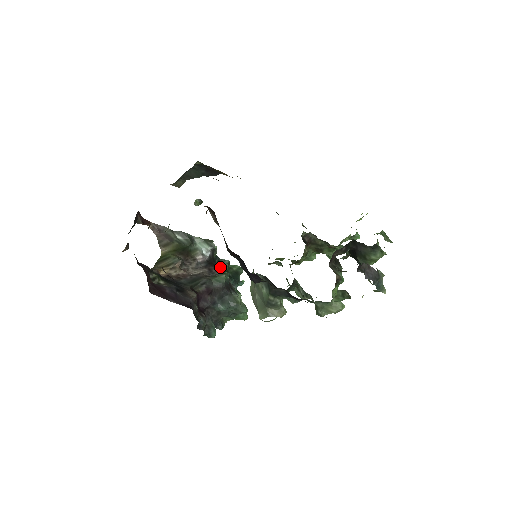
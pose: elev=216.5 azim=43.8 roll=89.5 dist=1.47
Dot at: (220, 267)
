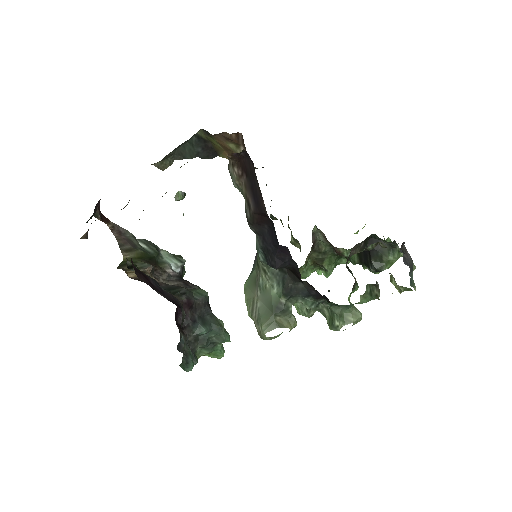
Dot at: occluded
